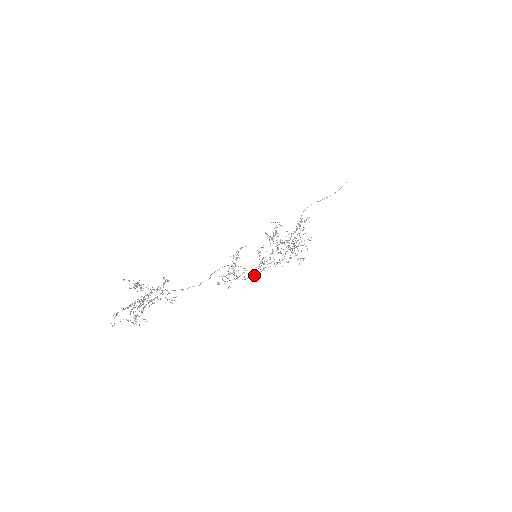
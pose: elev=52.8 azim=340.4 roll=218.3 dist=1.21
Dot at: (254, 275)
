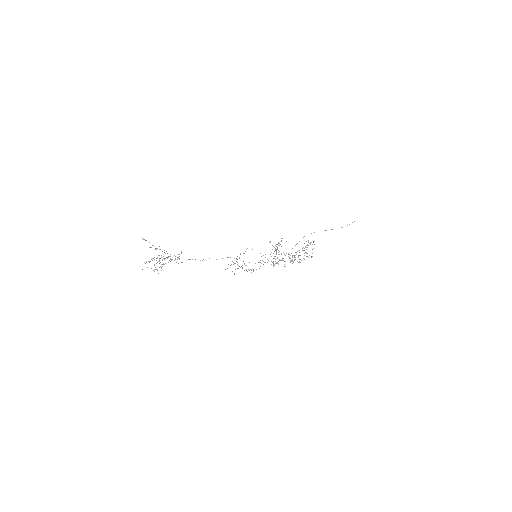
Dot at: occluded
